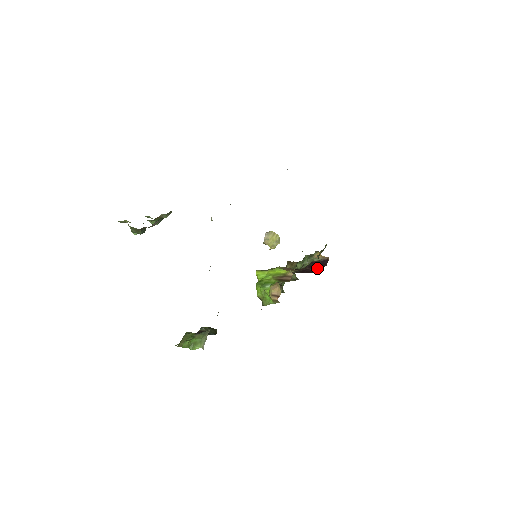
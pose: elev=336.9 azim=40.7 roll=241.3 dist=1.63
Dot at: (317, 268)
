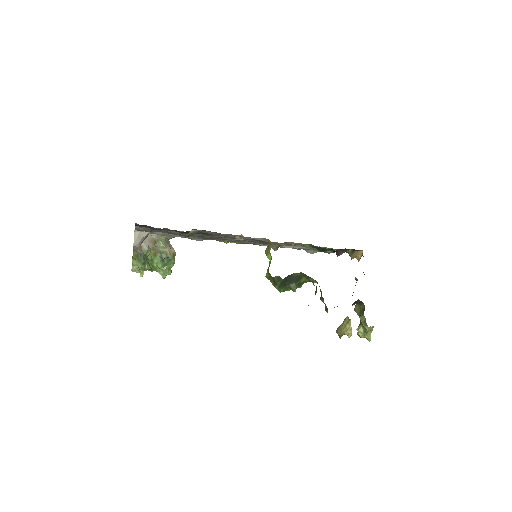
Dot at: occluded
